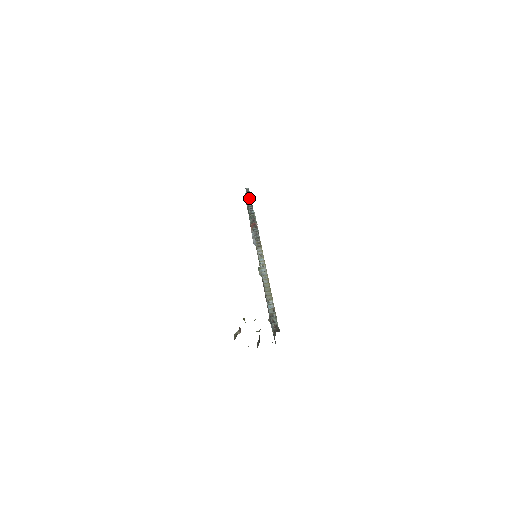
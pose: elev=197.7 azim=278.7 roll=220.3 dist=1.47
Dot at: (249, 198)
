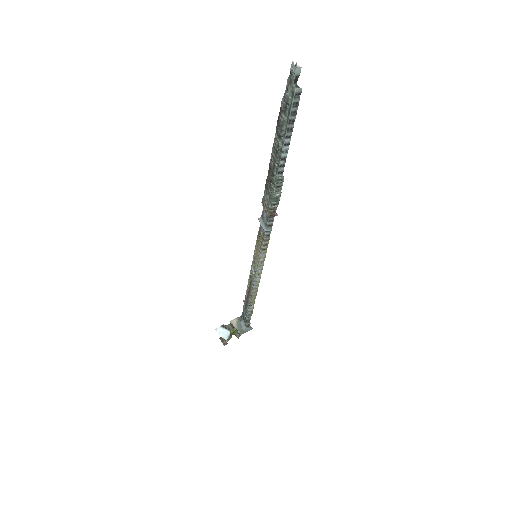
Dot at: (289, 133)
